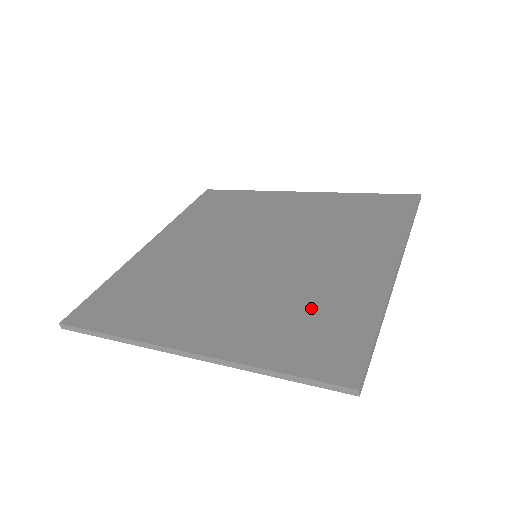
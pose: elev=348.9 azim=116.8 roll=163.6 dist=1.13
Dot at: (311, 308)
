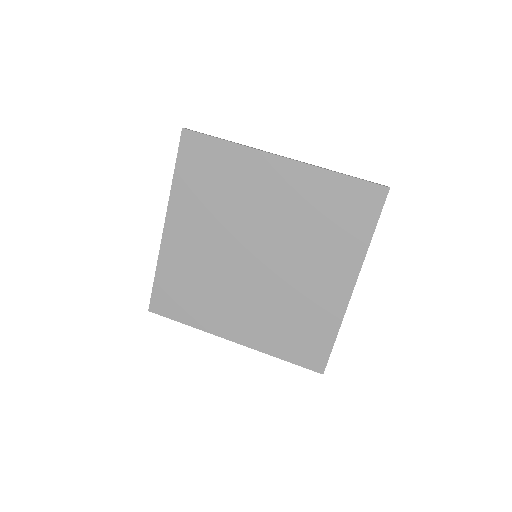
Dot at: (299, 319)
